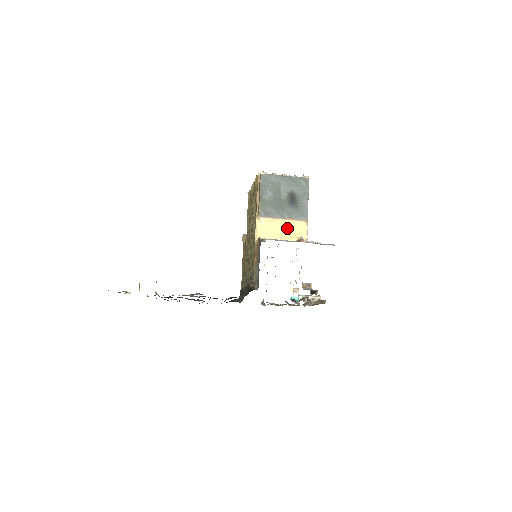
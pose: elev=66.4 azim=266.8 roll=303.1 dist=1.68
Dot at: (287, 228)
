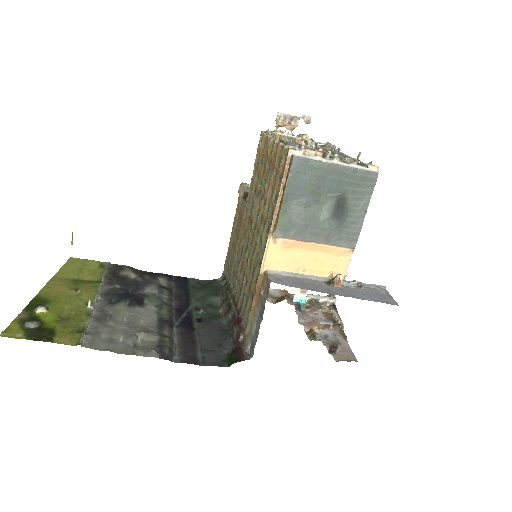
Dot at: (318, 256)
